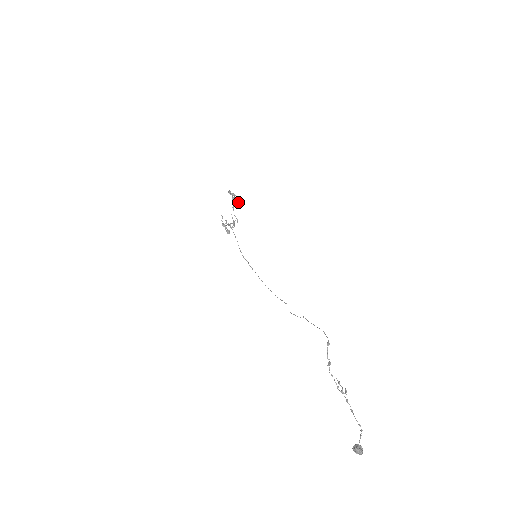
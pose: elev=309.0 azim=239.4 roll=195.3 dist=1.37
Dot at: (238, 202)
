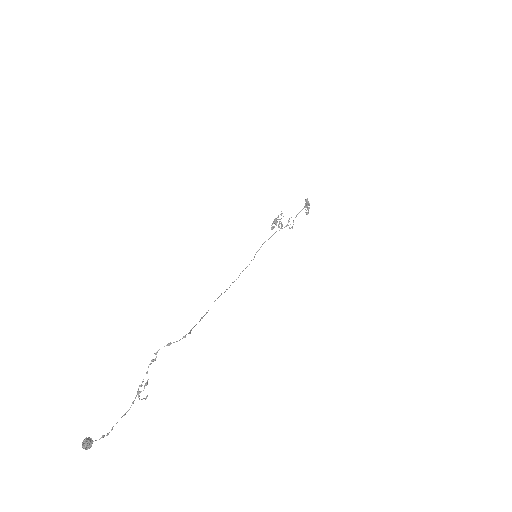
Dot at: (307, 214)
